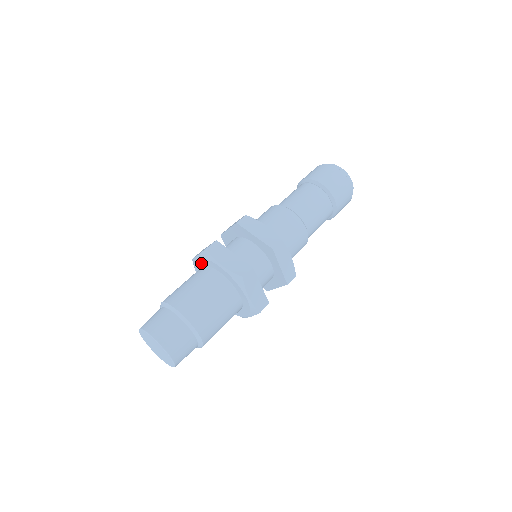
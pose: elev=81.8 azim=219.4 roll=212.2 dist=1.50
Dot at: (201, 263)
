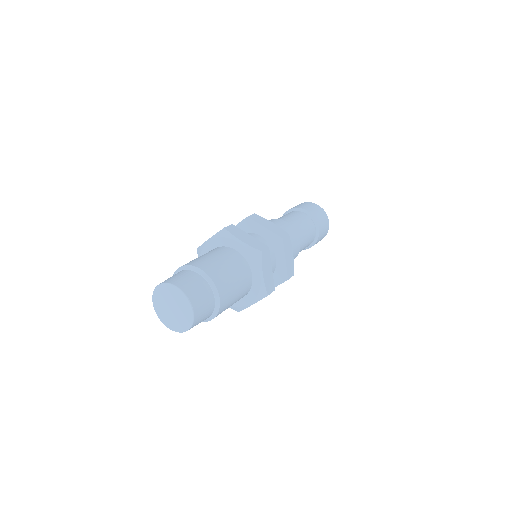
Dot at: (213, 245)
